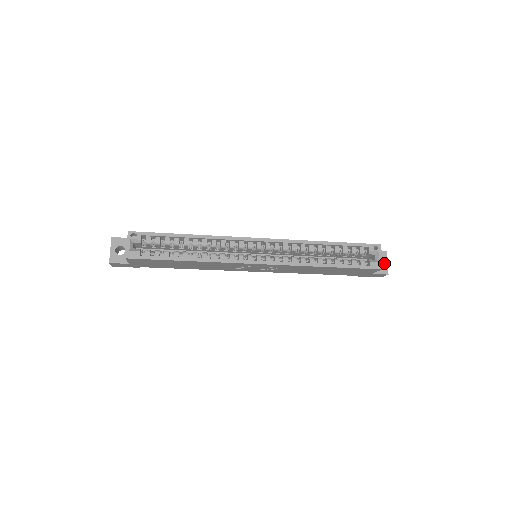
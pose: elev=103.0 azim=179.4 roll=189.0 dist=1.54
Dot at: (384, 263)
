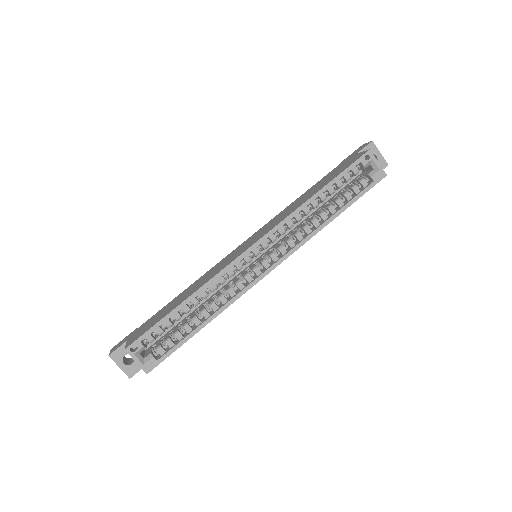
Dot at: (377, 157)
